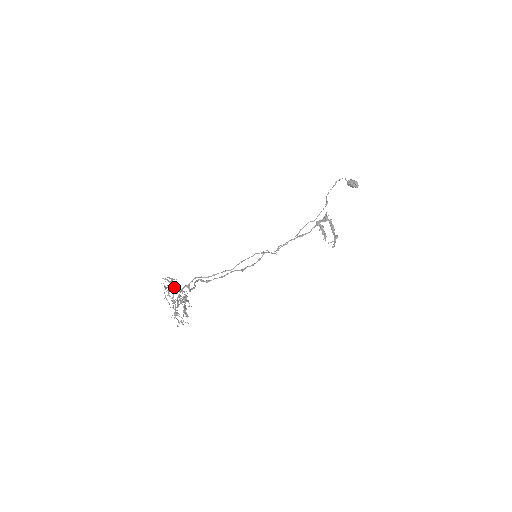
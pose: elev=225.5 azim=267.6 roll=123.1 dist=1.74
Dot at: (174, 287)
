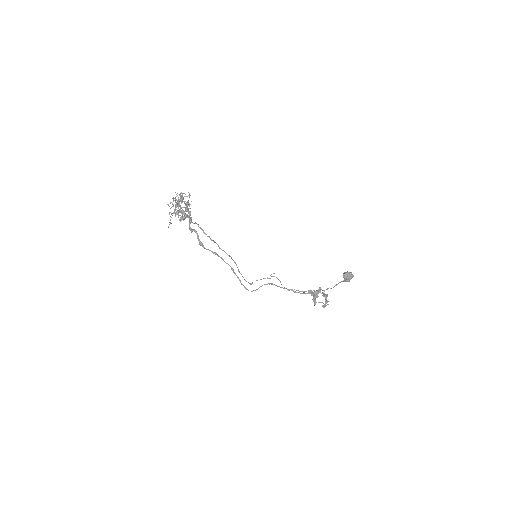
Dot at: (181, 207)
